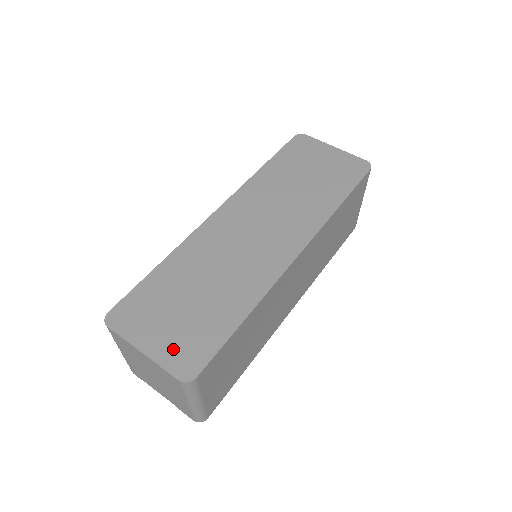
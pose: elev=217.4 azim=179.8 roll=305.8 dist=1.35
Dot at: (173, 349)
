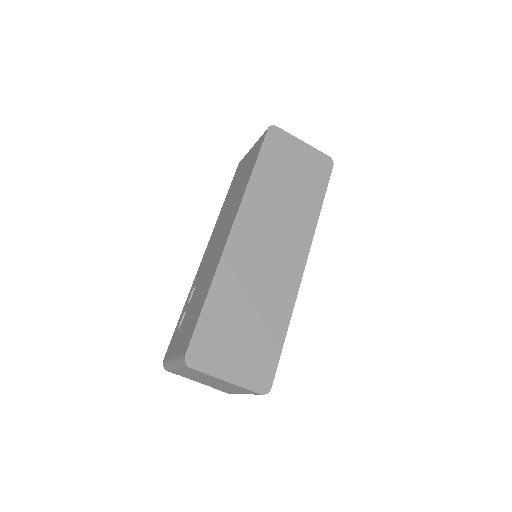
Dot at: (248, 372)
